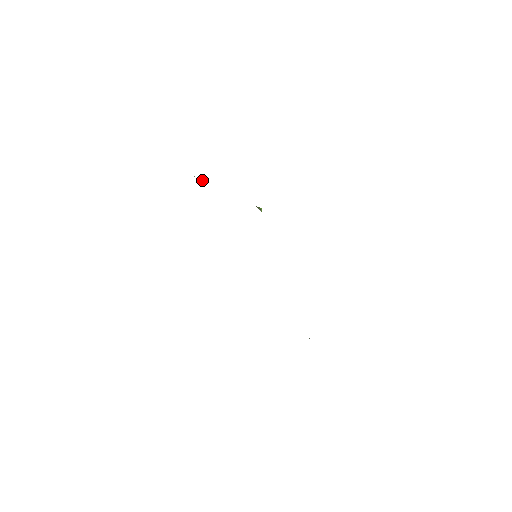
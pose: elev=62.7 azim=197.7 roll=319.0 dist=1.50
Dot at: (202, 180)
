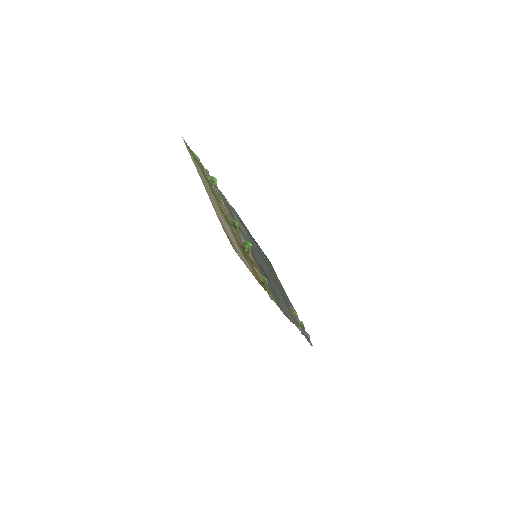
Dot at: occluded
